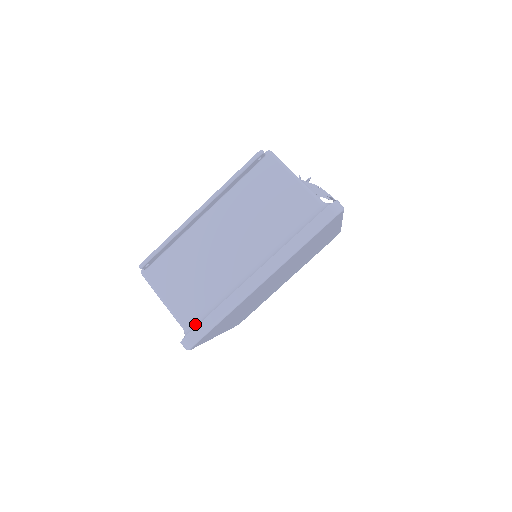
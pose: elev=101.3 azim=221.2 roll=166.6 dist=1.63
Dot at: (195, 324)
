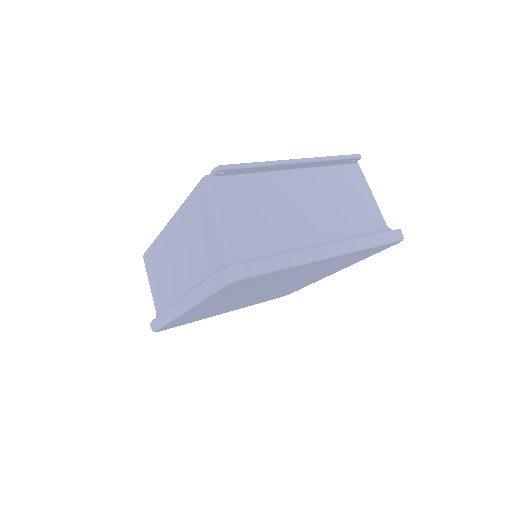
Dot at: (249, 259)
